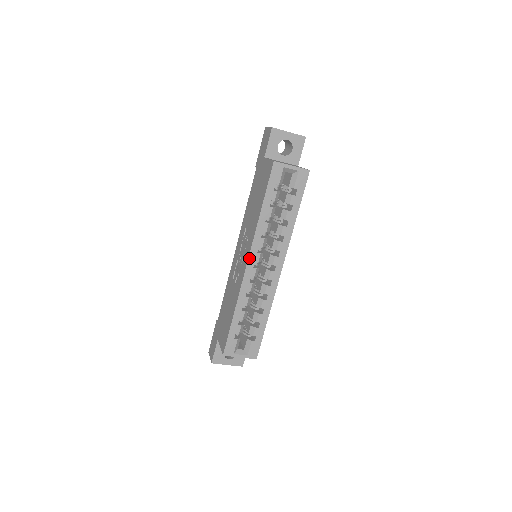
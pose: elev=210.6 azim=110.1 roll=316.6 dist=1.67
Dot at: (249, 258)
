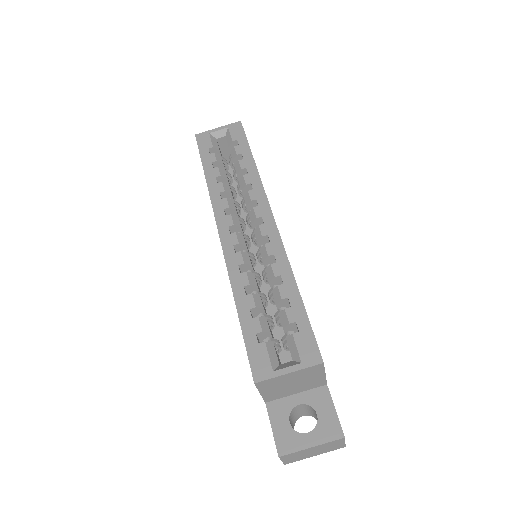
Dot at: (218, 227)
